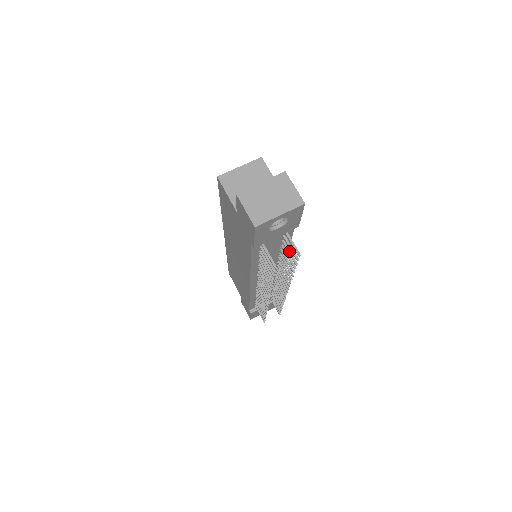
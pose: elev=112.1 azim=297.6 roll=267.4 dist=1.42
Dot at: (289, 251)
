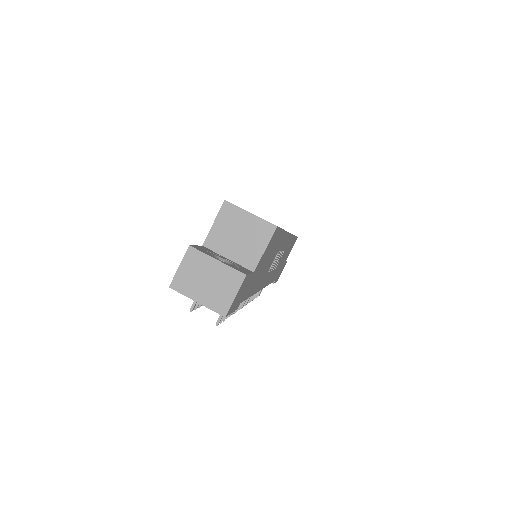
Dot at: occluded
